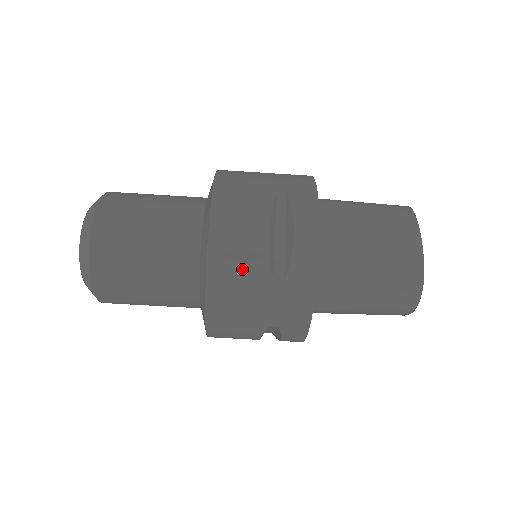
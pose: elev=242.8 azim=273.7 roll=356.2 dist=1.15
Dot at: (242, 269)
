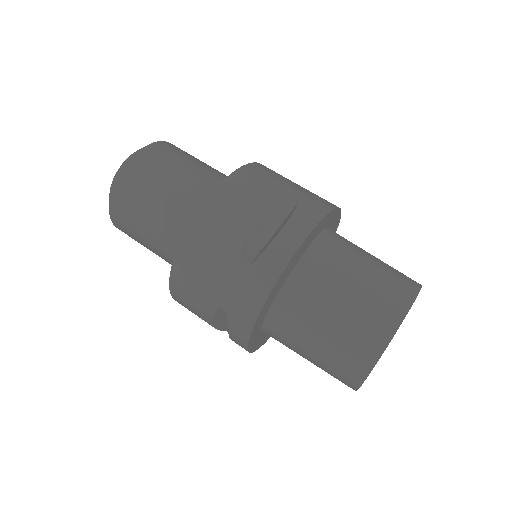
Dot at: occluded
